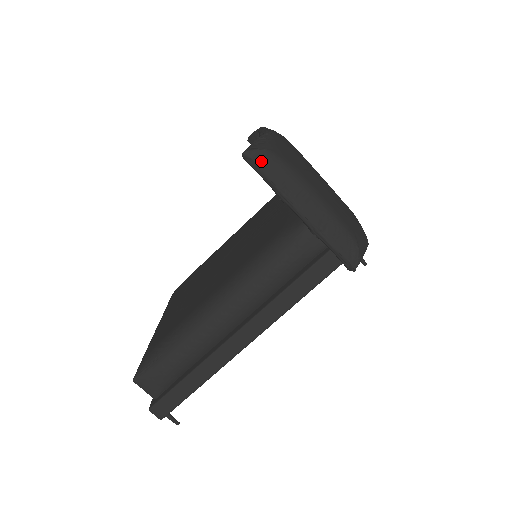
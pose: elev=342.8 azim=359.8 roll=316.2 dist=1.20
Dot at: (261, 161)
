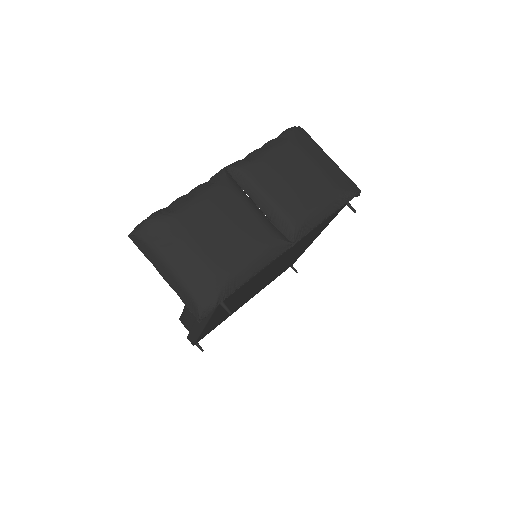
Dot at: (136, 242)
